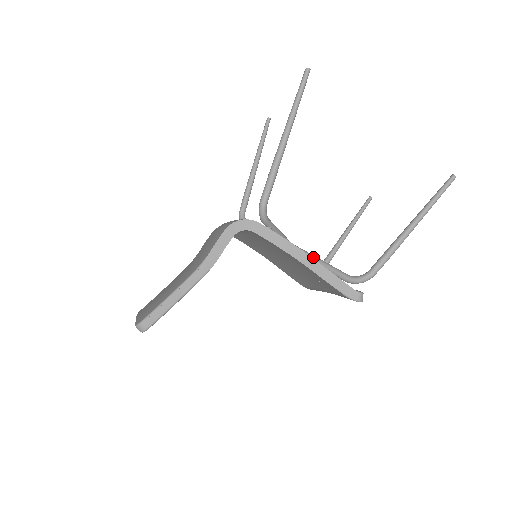
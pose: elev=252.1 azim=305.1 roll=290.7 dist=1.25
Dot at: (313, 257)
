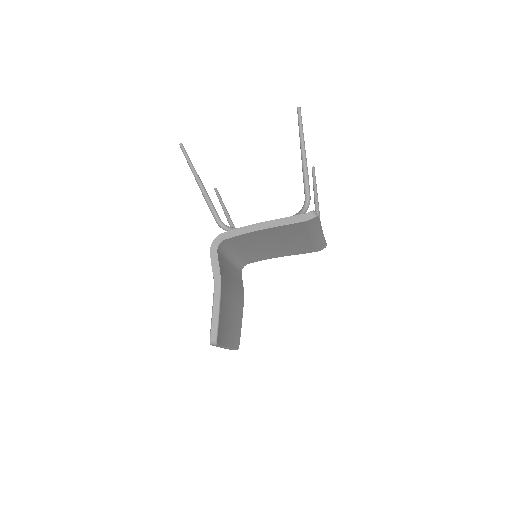
Dot at: occluded
